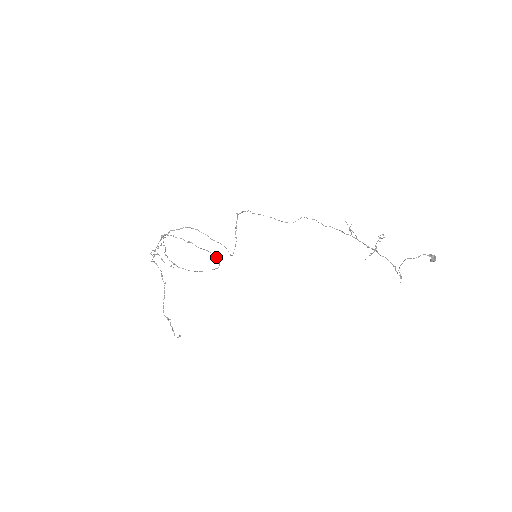
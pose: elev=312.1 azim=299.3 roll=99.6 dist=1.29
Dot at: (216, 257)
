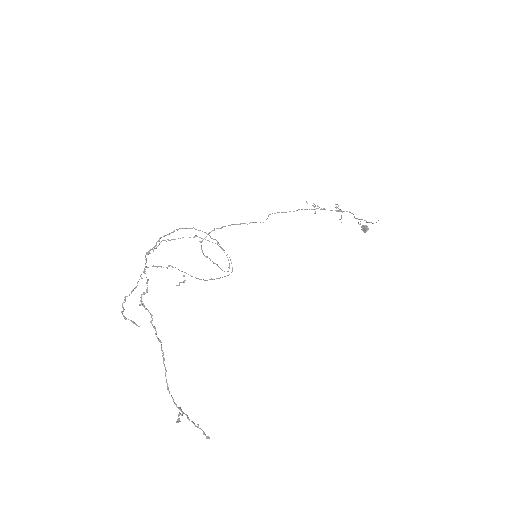
Dot at: (227, 254)
